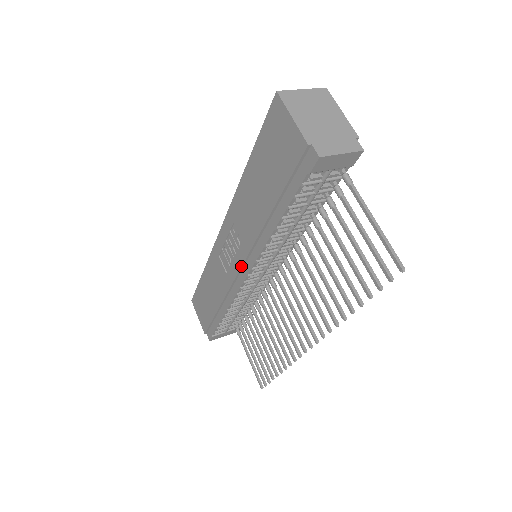
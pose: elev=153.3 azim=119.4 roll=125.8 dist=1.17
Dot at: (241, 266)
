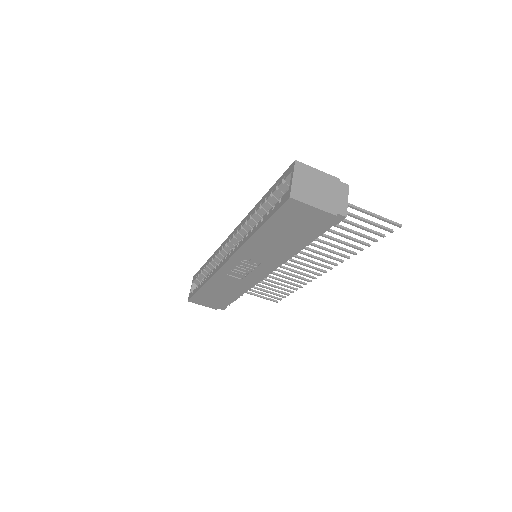
Dot at: occluded
